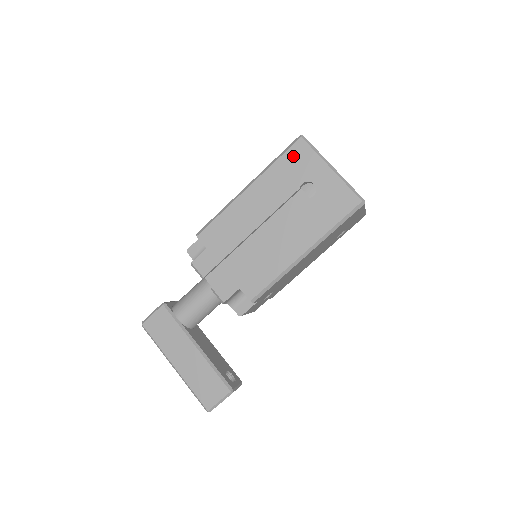
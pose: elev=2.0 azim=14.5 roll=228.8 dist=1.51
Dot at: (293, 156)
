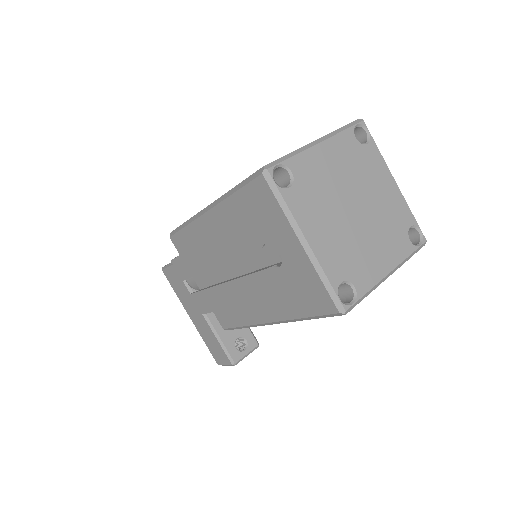
Dot at: (253, 198)
